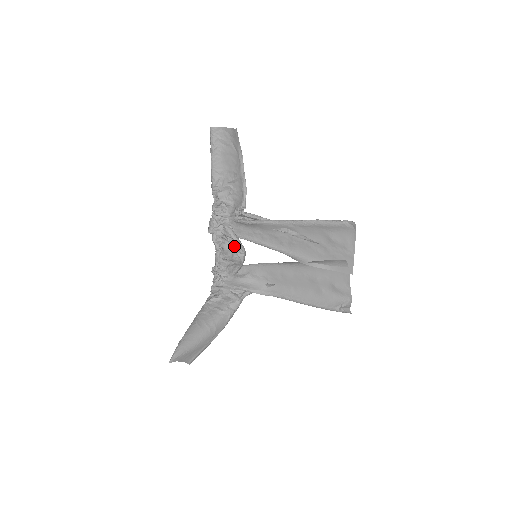
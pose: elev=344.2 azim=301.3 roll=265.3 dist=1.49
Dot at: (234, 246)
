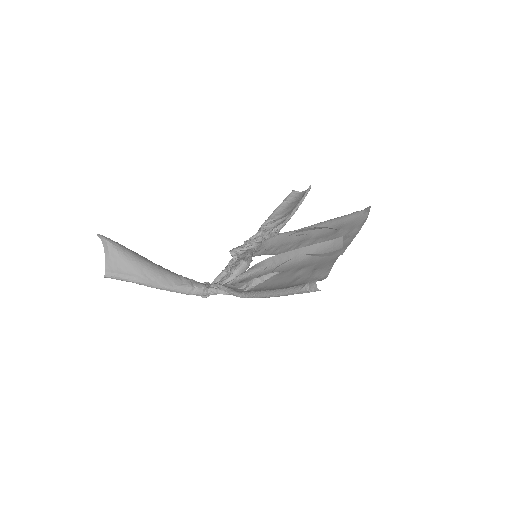
Dot at: (243, 257)
